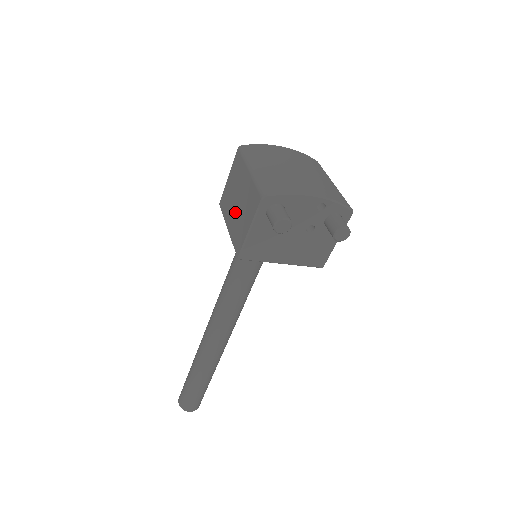
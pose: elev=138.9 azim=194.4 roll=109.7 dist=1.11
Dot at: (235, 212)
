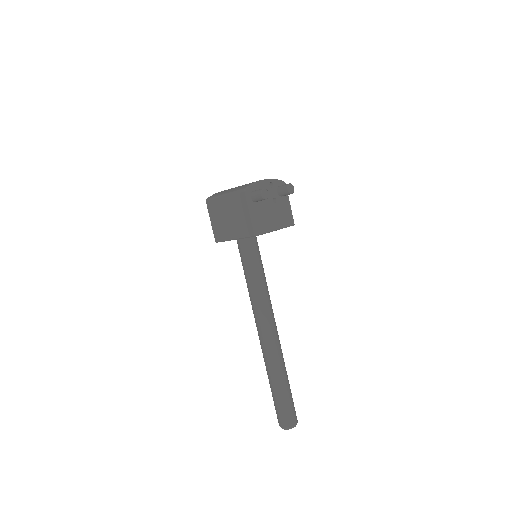
Dot at: (232, 224)
